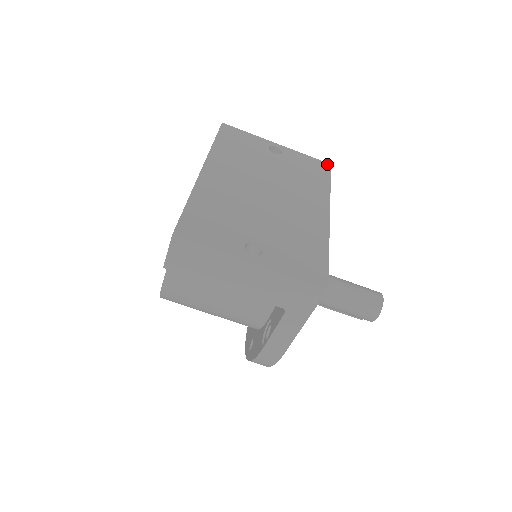
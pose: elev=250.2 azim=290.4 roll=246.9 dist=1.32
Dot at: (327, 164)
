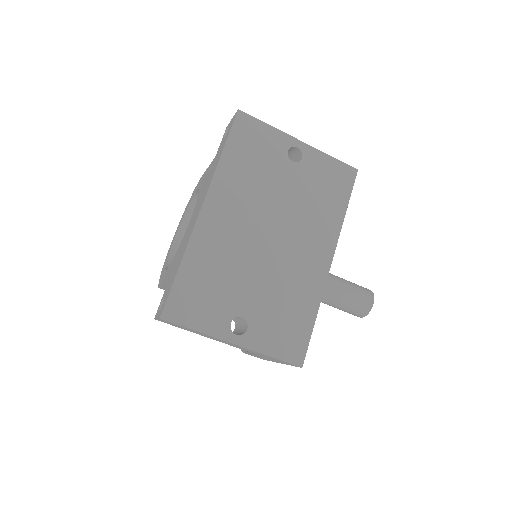
Dot at: (353, 170)
